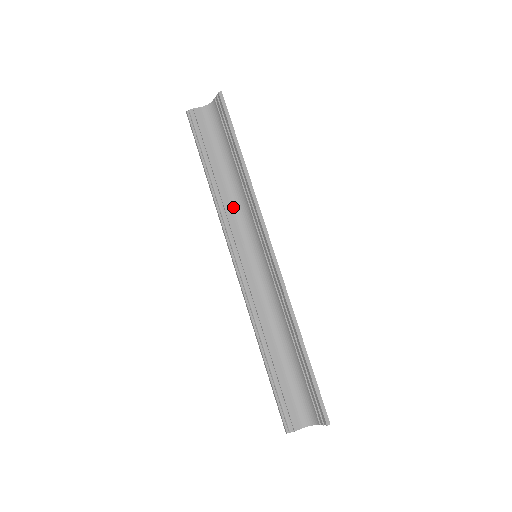
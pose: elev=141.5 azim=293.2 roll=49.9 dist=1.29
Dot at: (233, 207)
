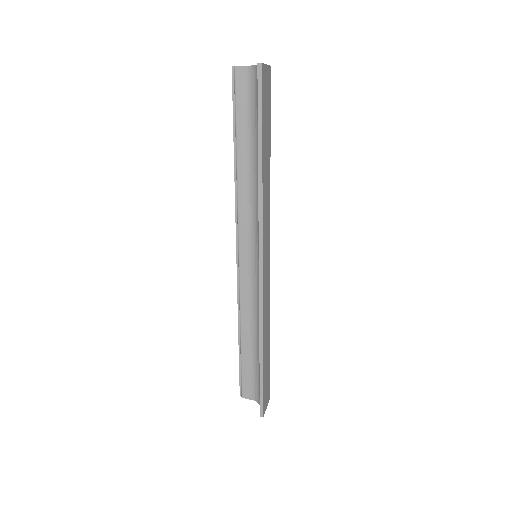
Dot at: (250, 198)
